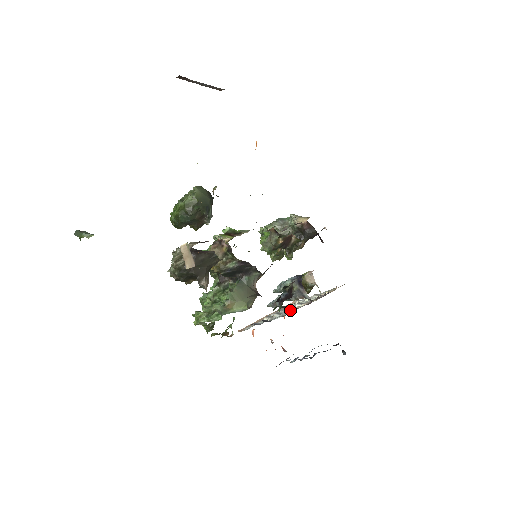
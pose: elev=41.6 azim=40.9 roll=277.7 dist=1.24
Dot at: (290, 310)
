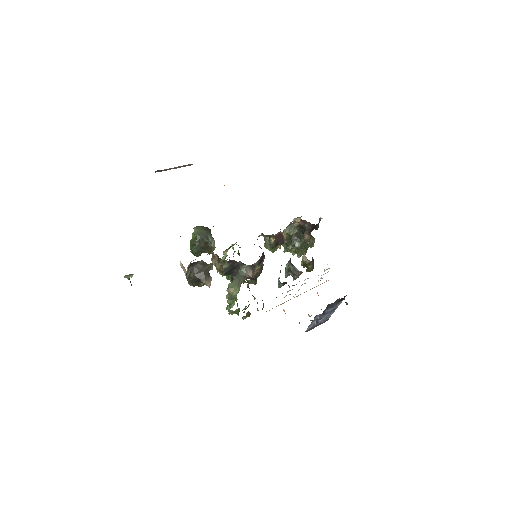
Dot at: (294, 285)
